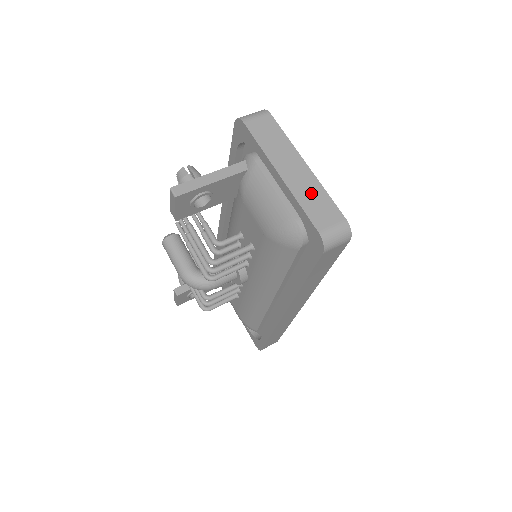
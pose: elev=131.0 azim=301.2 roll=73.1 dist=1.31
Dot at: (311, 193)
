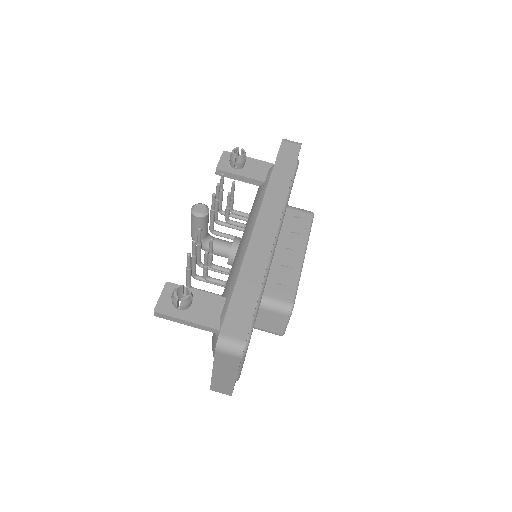
Dot at: (223, 384)
